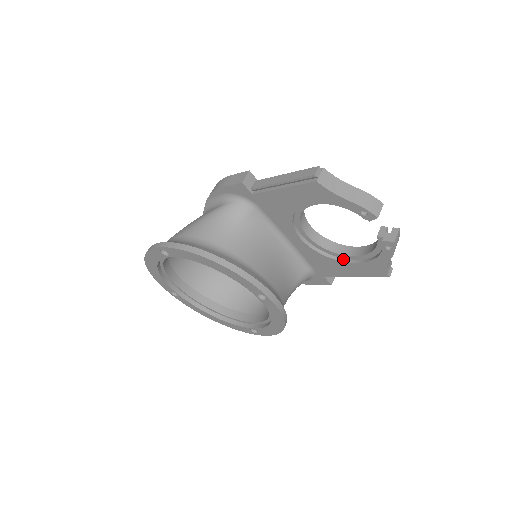
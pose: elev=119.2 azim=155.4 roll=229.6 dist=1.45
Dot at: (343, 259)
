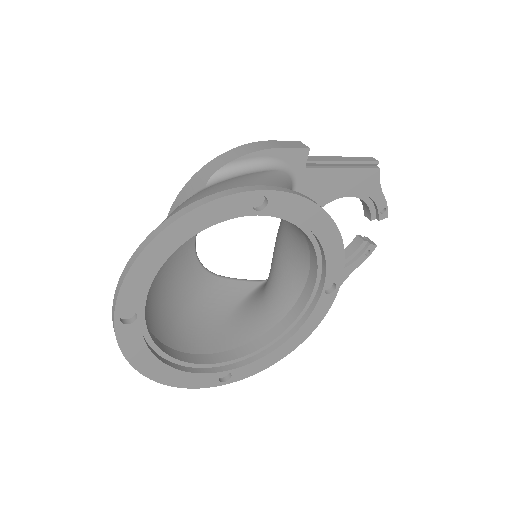
Dot at: occluded
